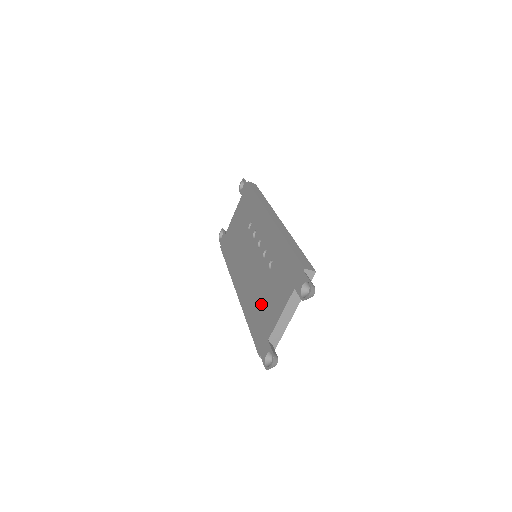
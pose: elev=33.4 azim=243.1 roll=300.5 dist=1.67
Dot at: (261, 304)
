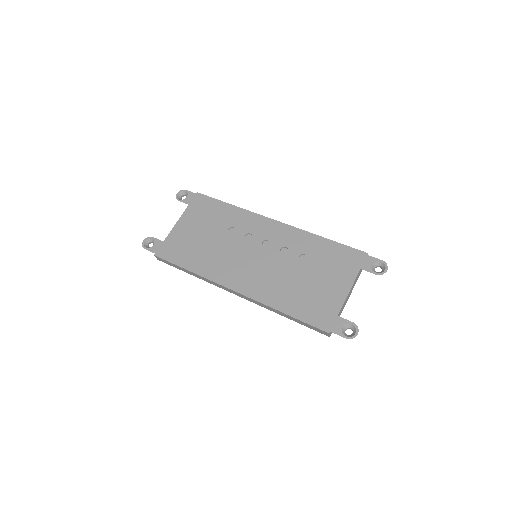
Dot at: (304, 291)
